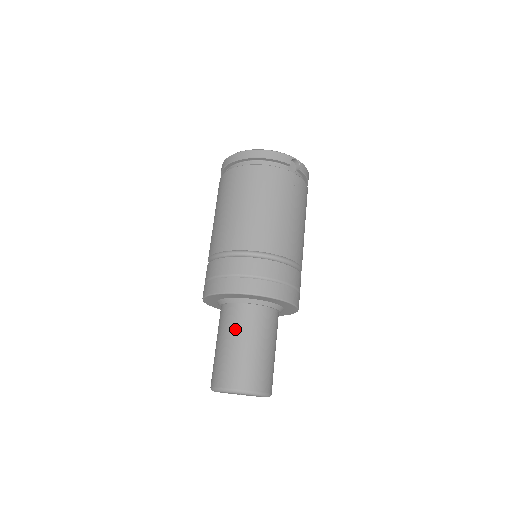
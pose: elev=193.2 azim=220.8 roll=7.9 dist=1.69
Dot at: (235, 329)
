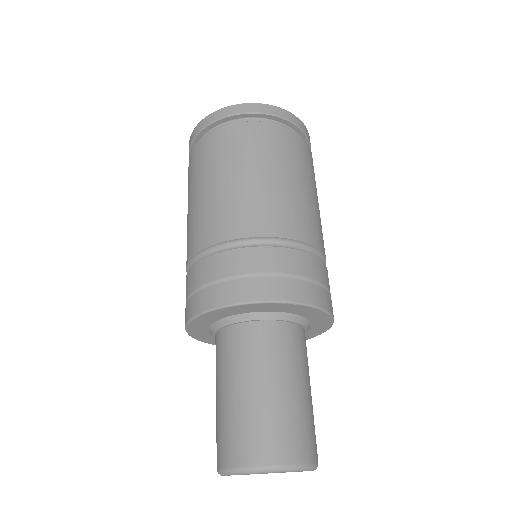
Dot at: (288, 362)
